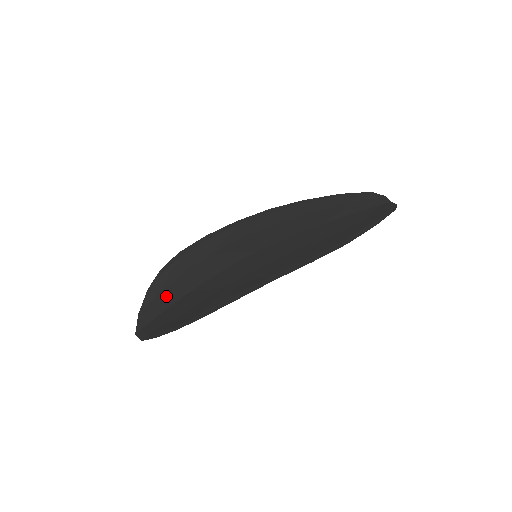
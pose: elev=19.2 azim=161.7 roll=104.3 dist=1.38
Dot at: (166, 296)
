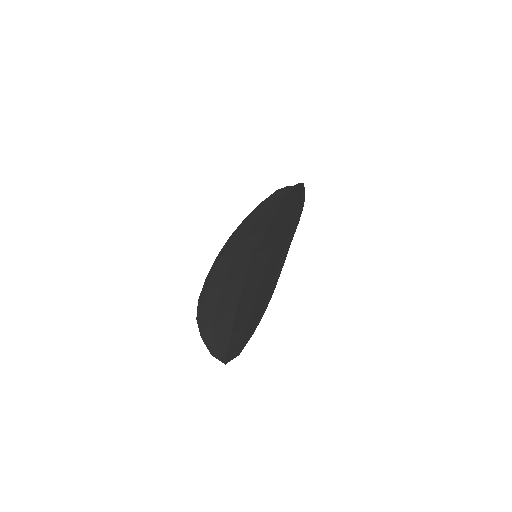
Dot at: (222, 325)
